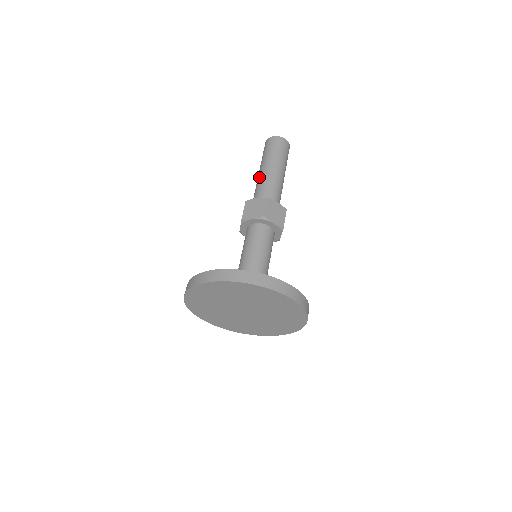
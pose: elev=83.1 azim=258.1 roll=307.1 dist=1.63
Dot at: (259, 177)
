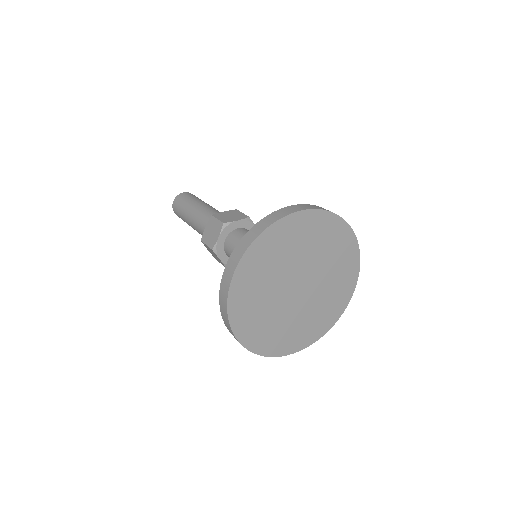
Dot at: (194, 225)
